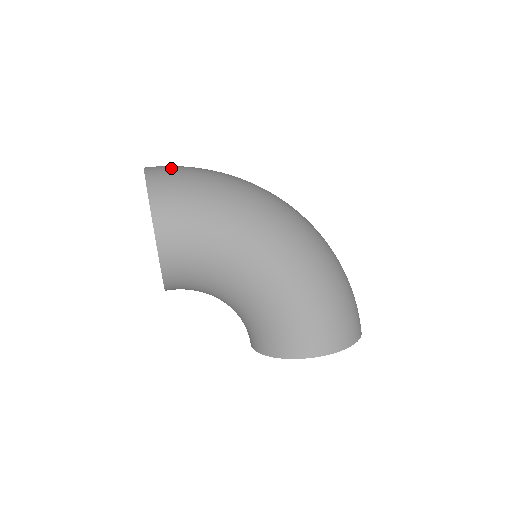
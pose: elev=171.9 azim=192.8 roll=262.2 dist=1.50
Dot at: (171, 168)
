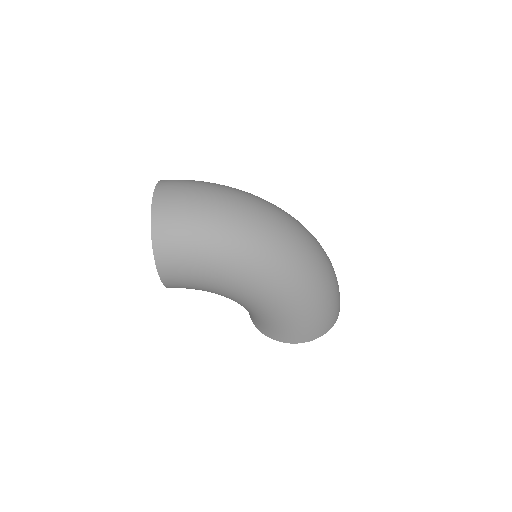
Dot at: (176, 206)
